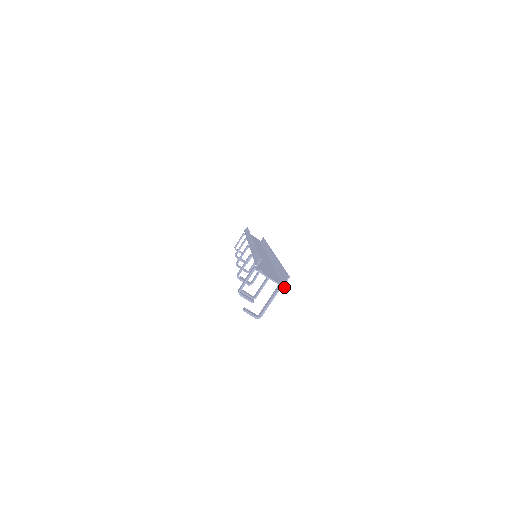
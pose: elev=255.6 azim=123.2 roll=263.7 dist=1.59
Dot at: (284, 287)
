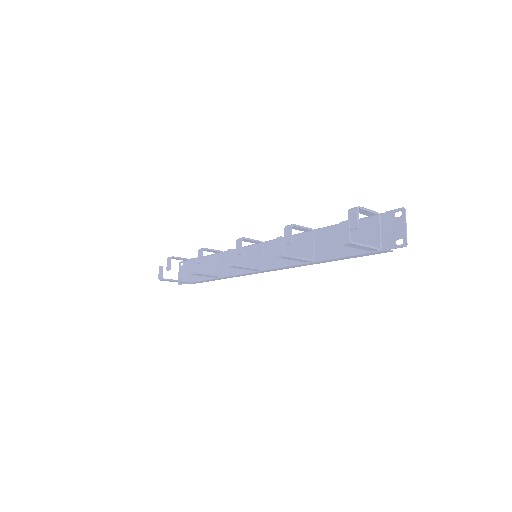
Dot at: occluded
